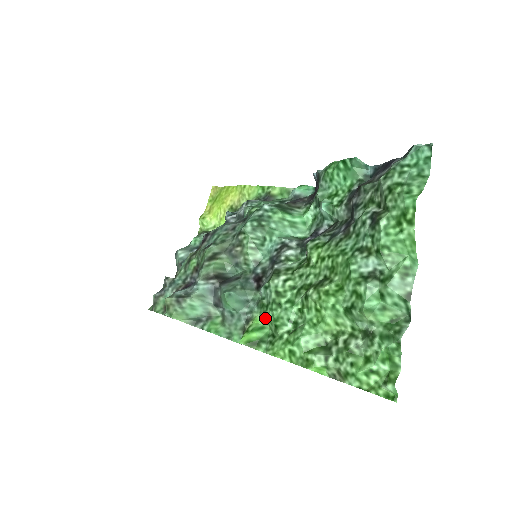
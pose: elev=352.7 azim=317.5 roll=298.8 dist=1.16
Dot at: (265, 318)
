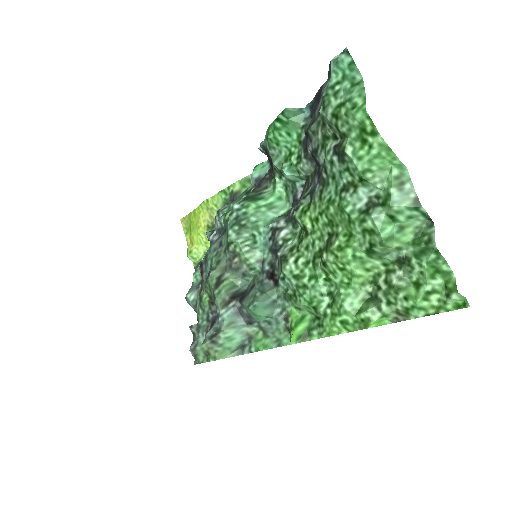
Dot at: (300, 307)
